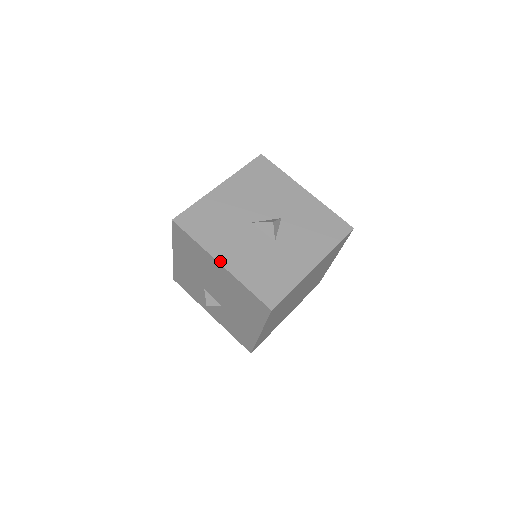
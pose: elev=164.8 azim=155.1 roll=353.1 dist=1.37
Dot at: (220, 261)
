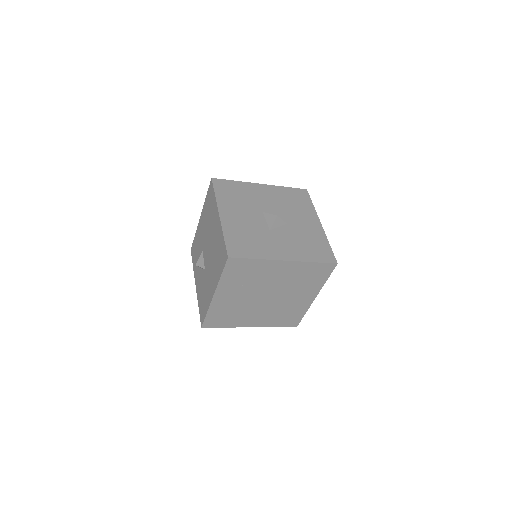
Dot at: (221, 213)
